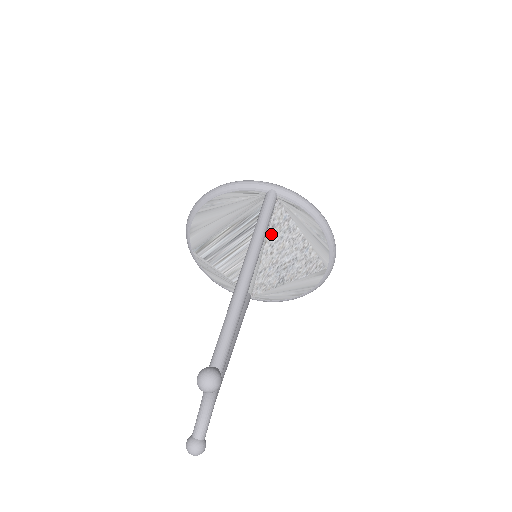
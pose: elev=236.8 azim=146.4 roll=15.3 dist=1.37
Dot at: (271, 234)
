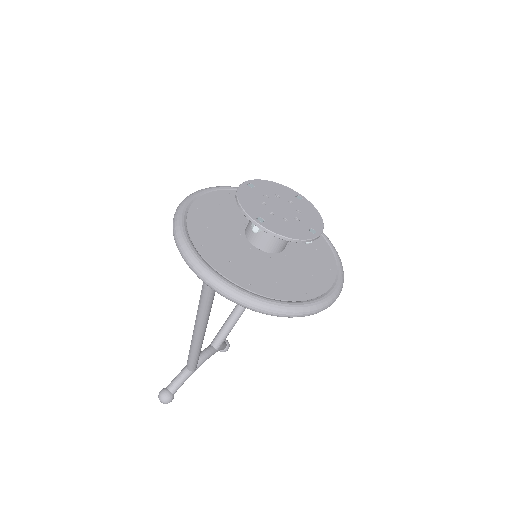
Dot at: occluded
